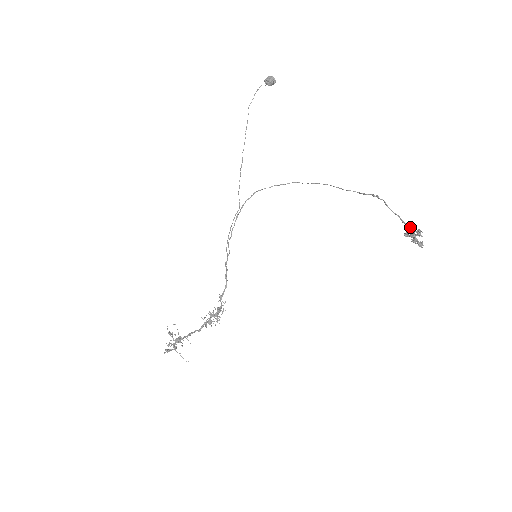
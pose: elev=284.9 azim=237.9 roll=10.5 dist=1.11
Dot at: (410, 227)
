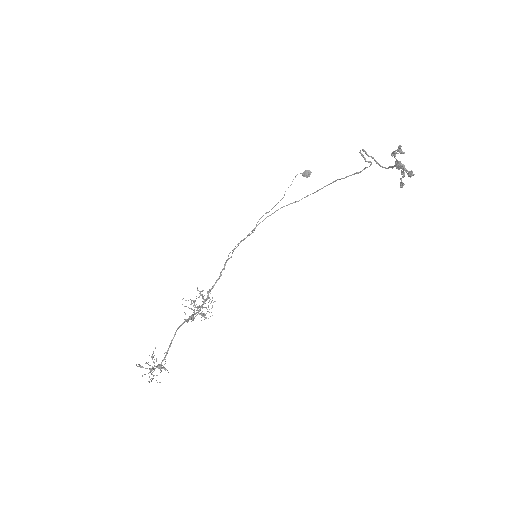
Dot at: (397, 162)
